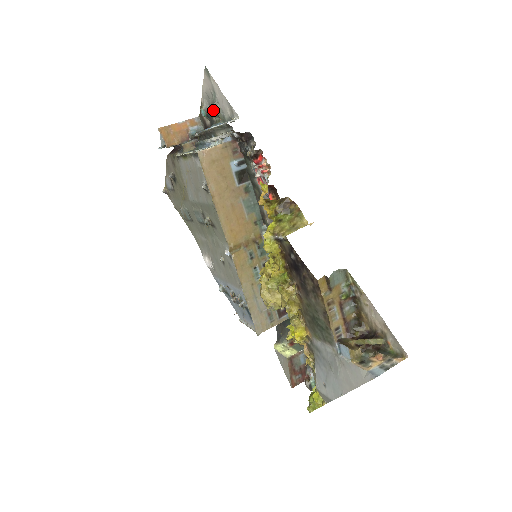
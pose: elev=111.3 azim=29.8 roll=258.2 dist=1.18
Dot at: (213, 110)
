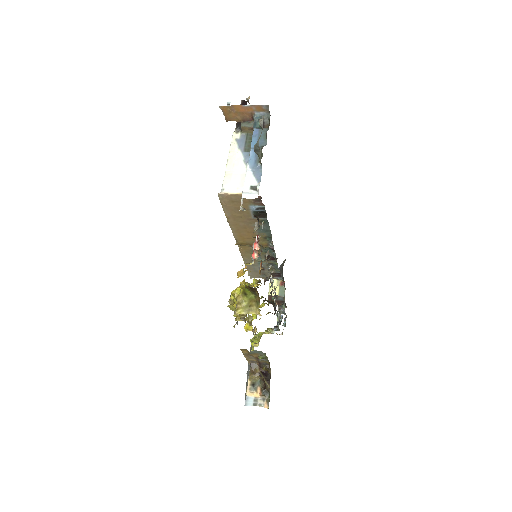
Dot at: (255, 151)
